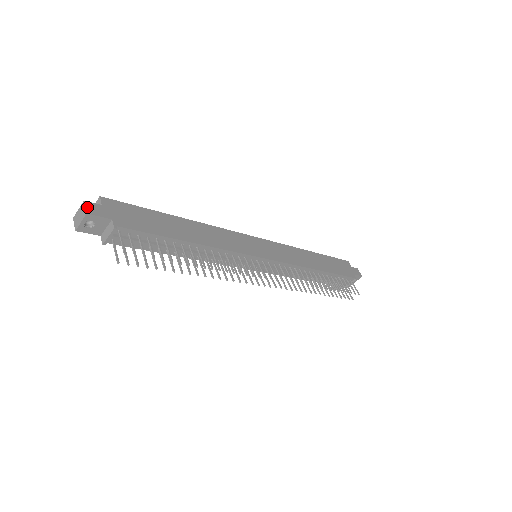
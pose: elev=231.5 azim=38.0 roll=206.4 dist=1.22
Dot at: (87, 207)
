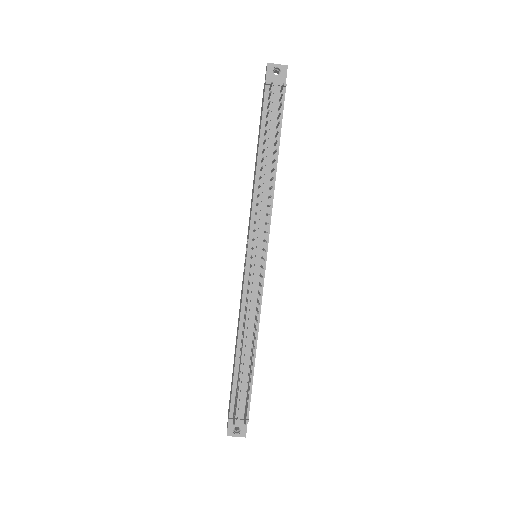
Dot at: occluded
